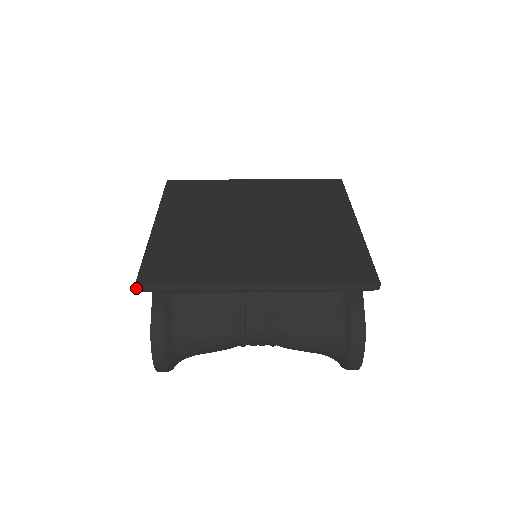
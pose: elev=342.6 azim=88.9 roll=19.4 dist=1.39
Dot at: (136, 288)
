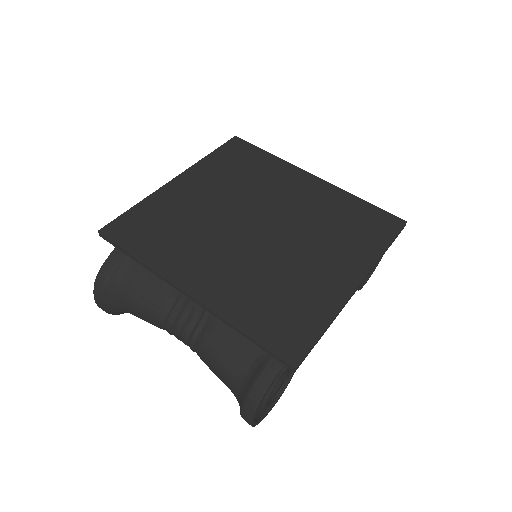
Dot at: (99, 233)
